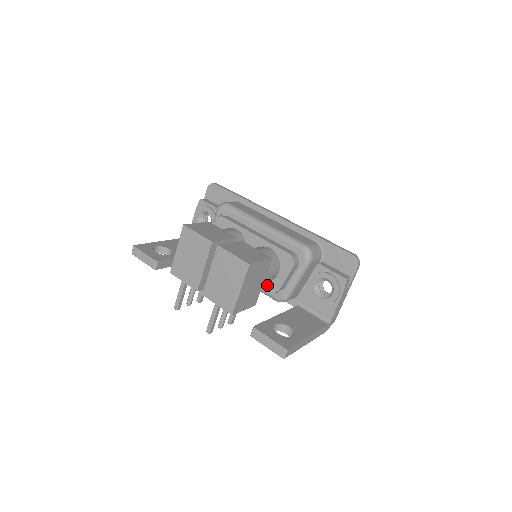
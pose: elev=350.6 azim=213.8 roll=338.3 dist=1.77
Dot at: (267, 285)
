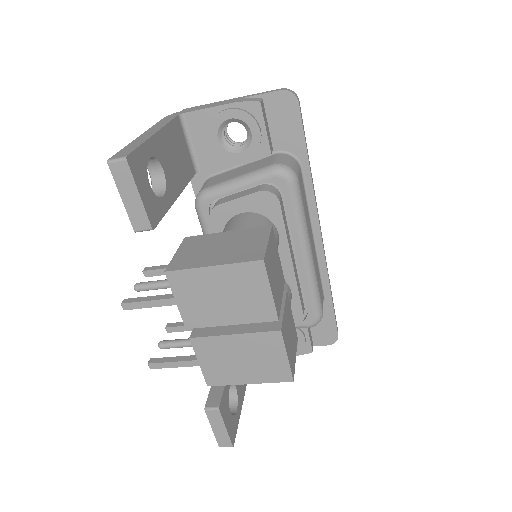
Dot at: occluded
